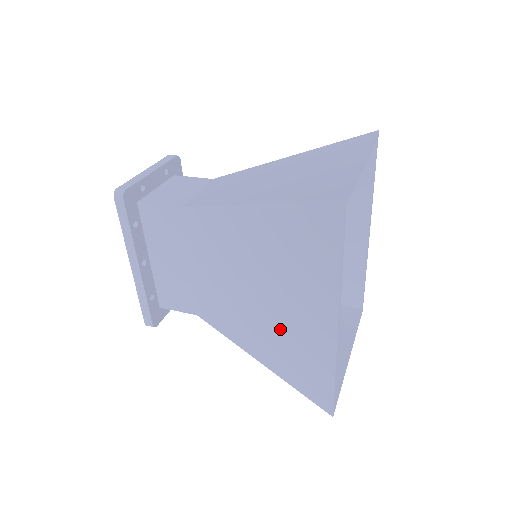
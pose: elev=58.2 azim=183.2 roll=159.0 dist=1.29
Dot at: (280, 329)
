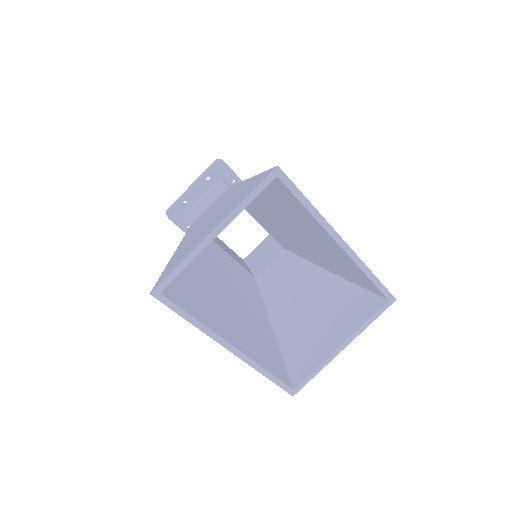
Dot at: occluded
